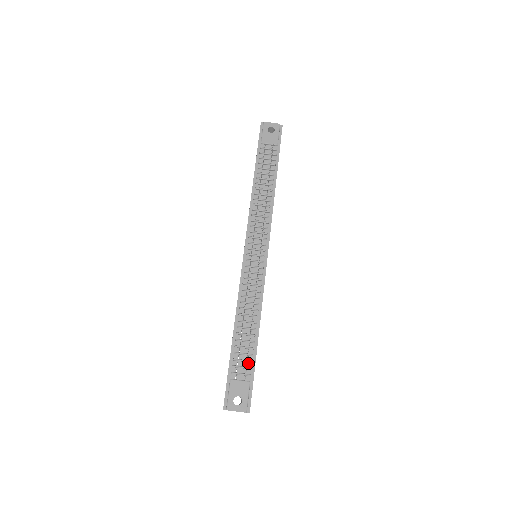
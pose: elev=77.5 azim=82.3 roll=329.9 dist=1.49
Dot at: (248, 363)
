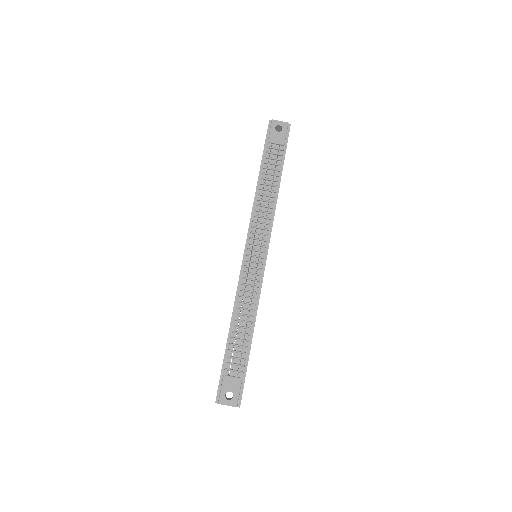
Dot at: (241, 361)
